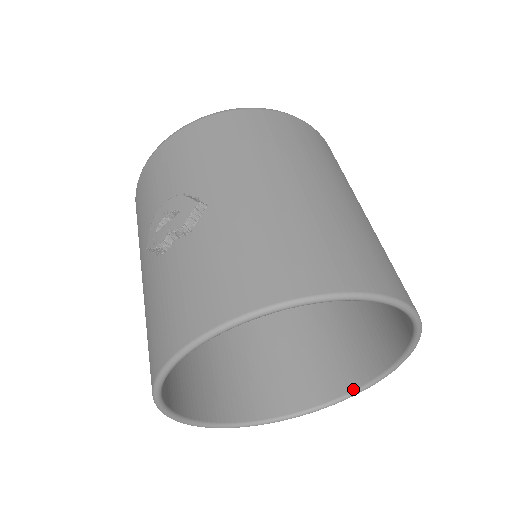
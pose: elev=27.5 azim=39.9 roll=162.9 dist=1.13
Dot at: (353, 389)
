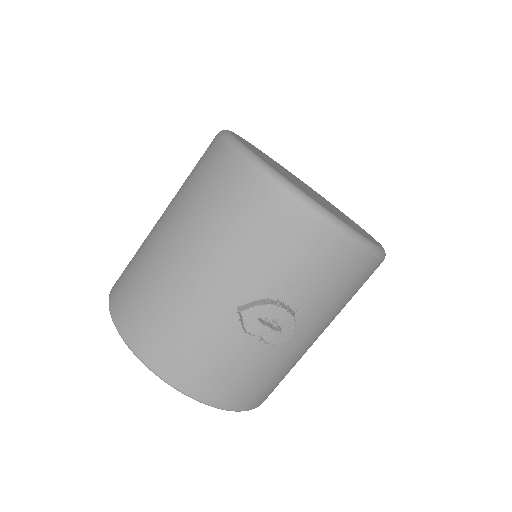
Dot at: occluded
